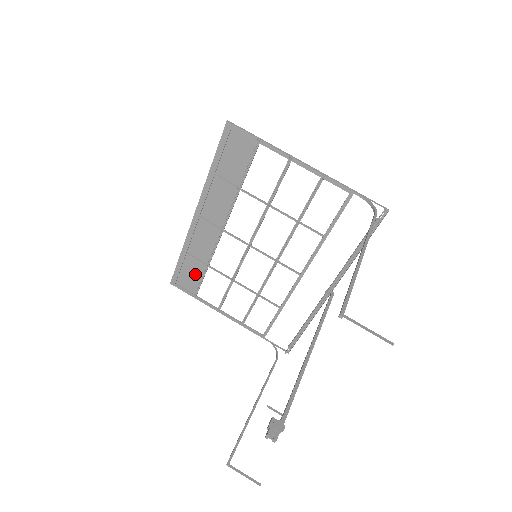
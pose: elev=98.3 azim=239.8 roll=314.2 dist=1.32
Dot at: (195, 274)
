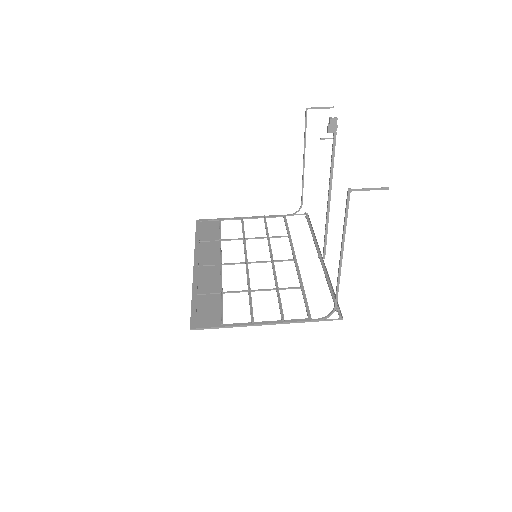
Dot at: (213, 307)
